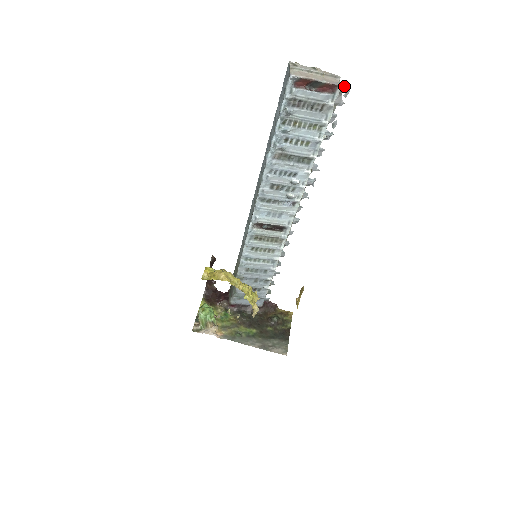
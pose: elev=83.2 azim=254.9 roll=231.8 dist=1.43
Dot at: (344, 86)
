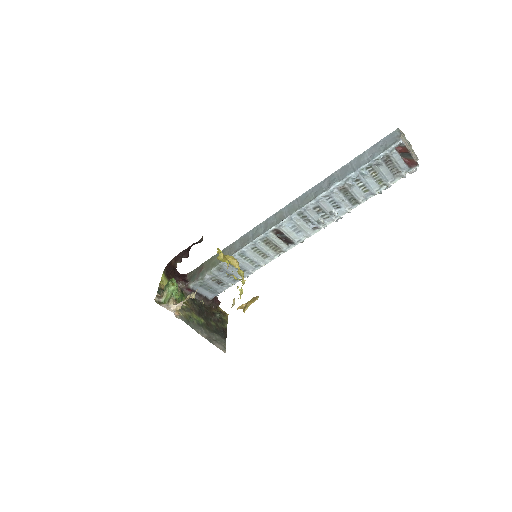
Dot at: occluded
